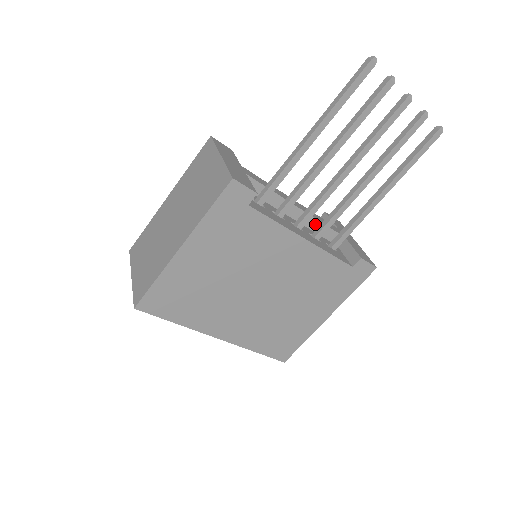
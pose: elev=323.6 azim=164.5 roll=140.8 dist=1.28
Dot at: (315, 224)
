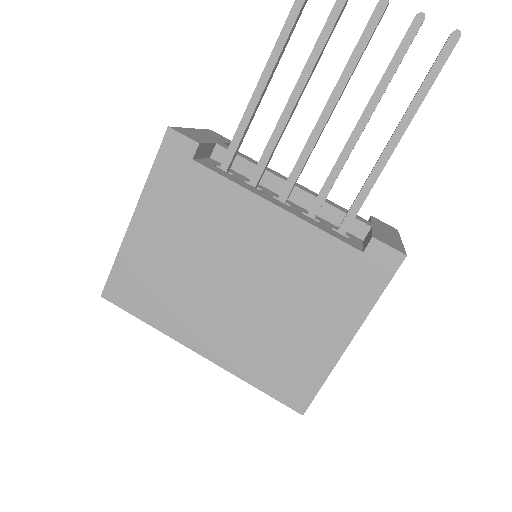
Dot at: occluded
